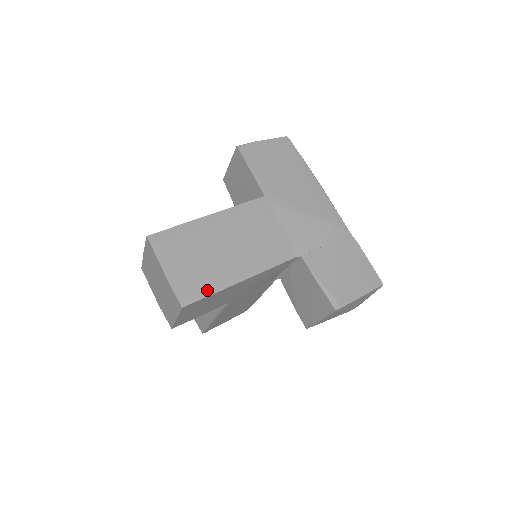
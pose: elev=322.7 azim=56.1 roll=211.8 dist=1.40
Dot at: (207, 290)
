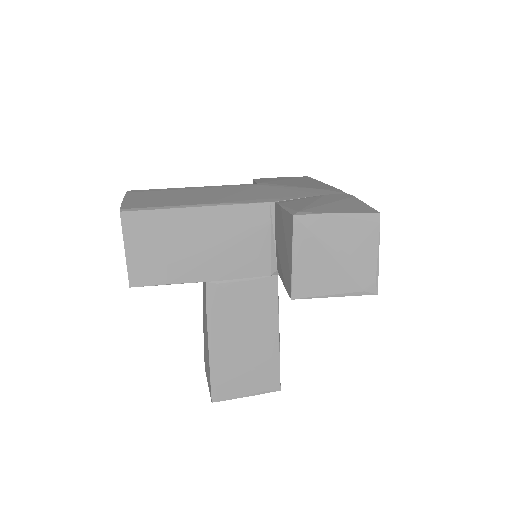
Dot at: (153, 207)
